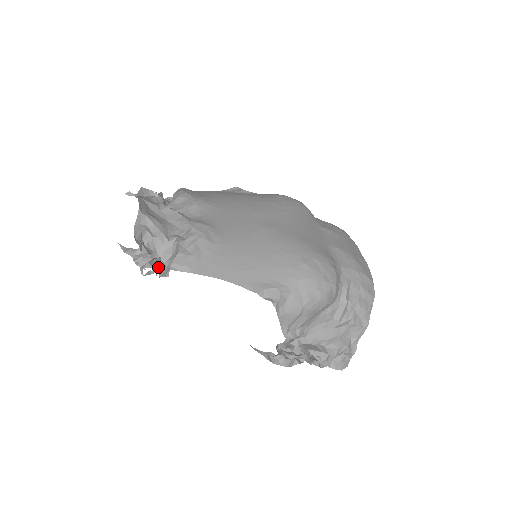
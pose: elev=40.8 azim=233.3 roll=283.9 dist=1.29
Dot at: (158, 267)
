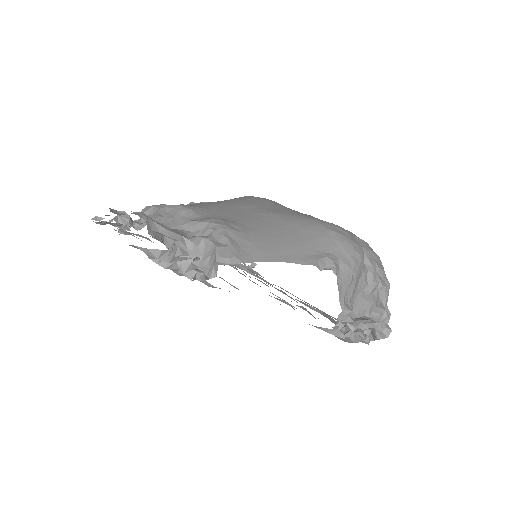
Dot at: (202, 267)
